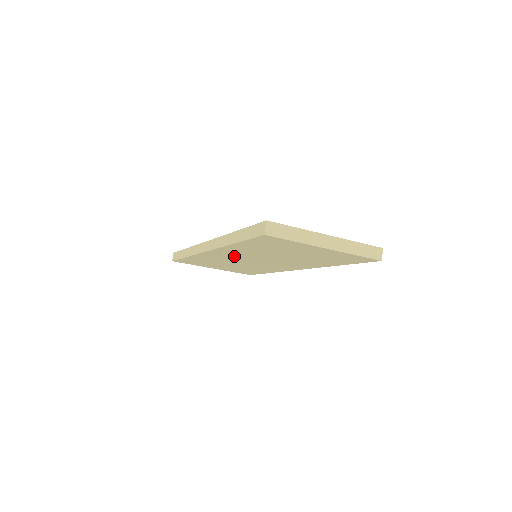
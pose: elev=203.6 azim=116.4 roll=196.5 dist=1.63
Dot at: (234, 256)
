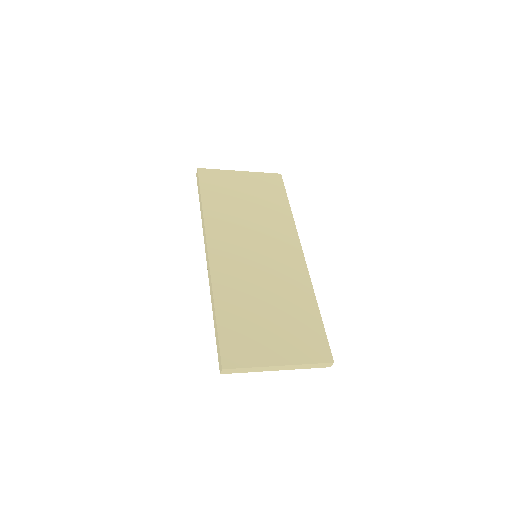
Dot at: occluded
